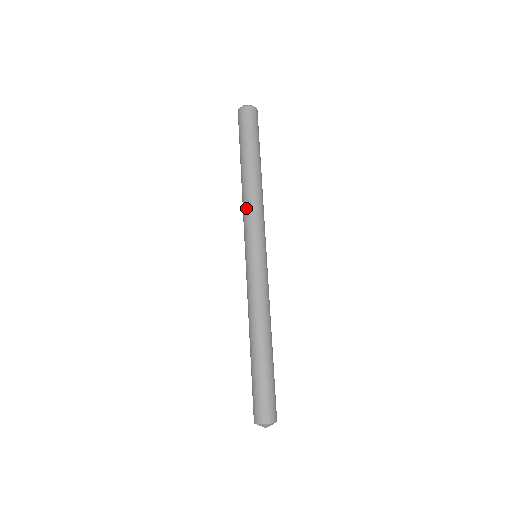
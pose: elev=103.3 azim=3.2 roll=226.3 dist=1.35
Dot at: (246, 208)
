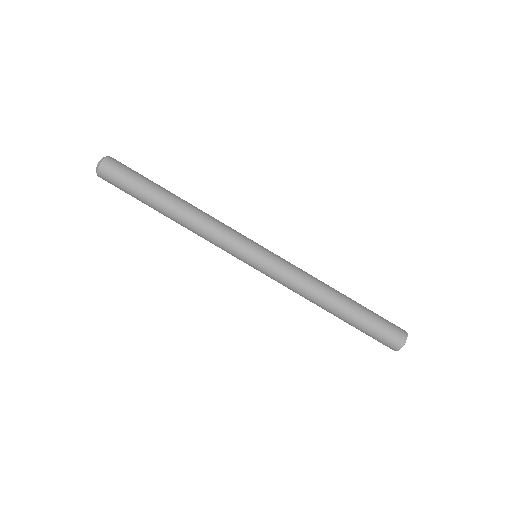
Dot at: (206, 238)
